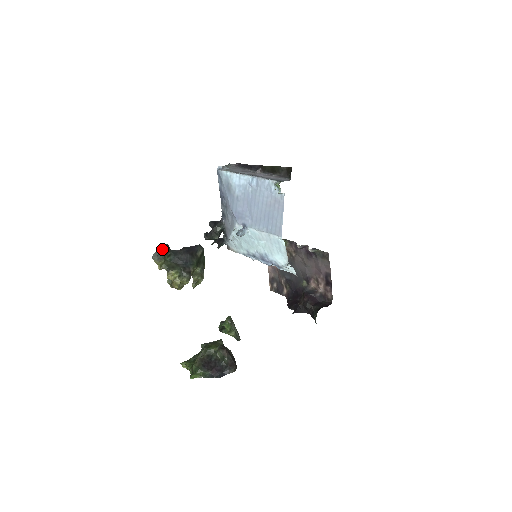
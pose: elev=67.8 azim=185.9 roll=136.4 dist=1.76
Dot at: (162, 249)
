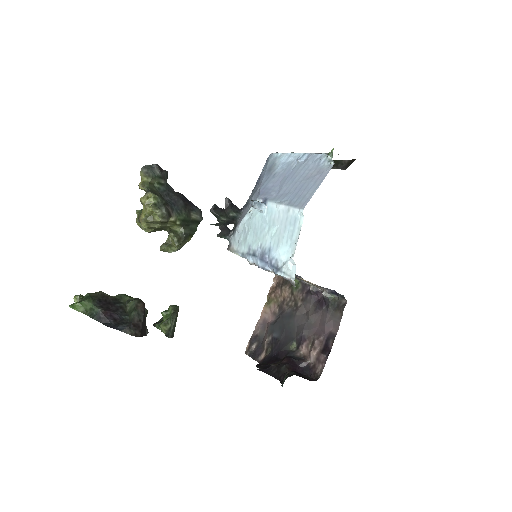
Dot at: (158, 167)
